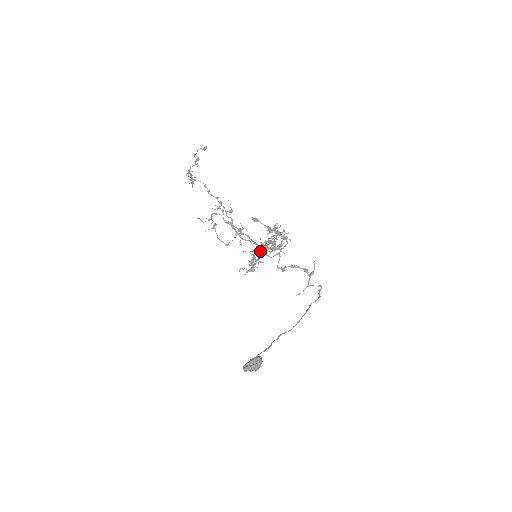
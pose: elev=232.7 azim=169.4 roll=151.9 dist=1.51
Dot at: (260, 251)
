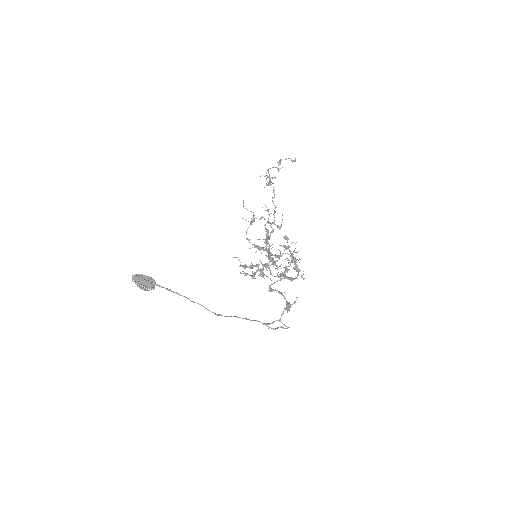
Dot at: (261, 252)
